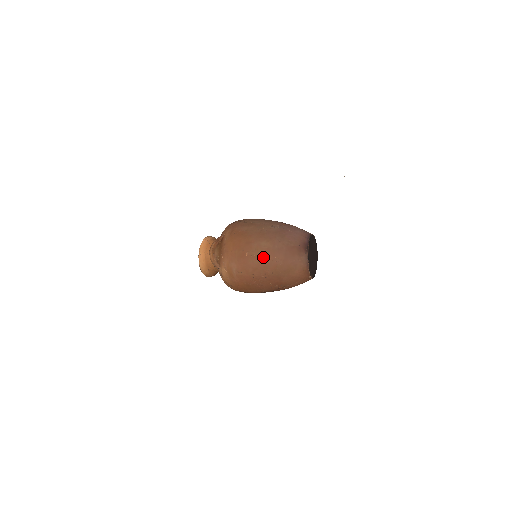
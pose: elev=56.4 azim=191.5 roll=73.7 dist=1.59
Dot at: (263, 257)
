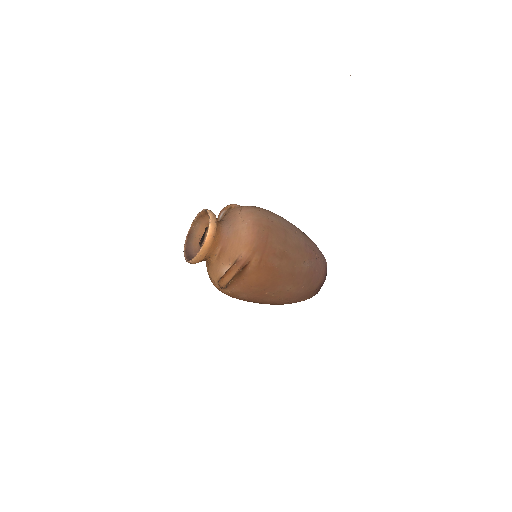
Dot at: (280, 298)
